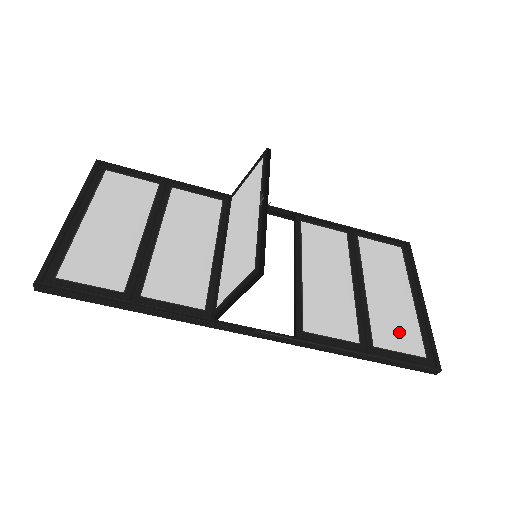
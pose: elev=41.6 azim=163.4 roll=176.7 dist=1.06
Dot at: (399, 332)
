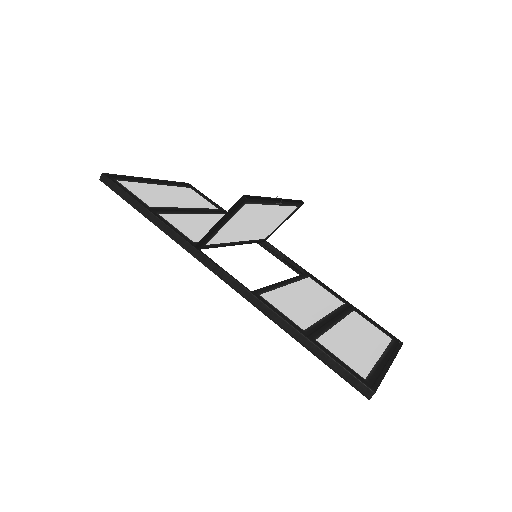
Dot at: (349, 354)
